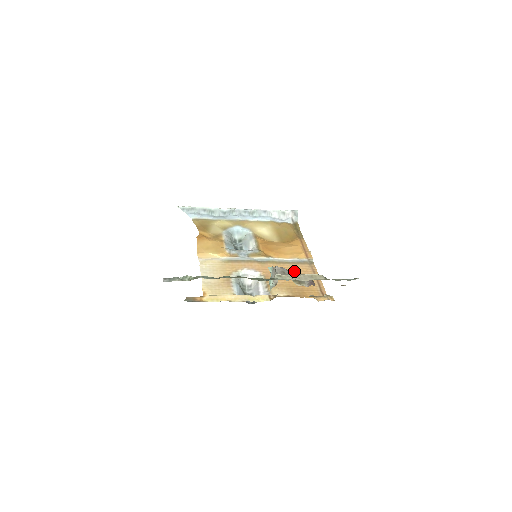
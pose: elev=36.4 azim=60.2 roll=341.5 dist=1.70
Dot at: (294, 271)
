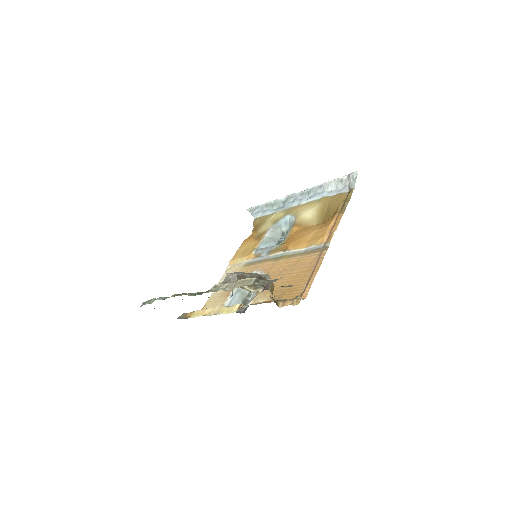
Dot at: (297, 265)
